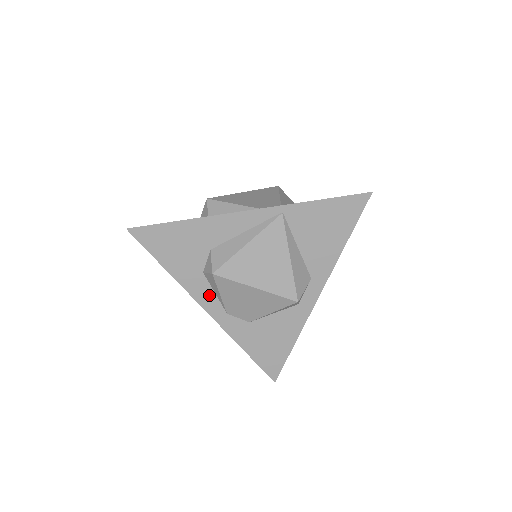
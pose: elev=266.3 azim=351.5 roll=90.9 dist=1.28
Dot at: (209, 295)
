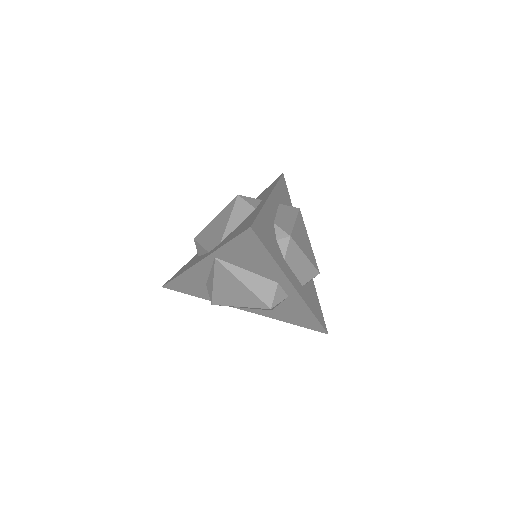
Dot at: occluded
